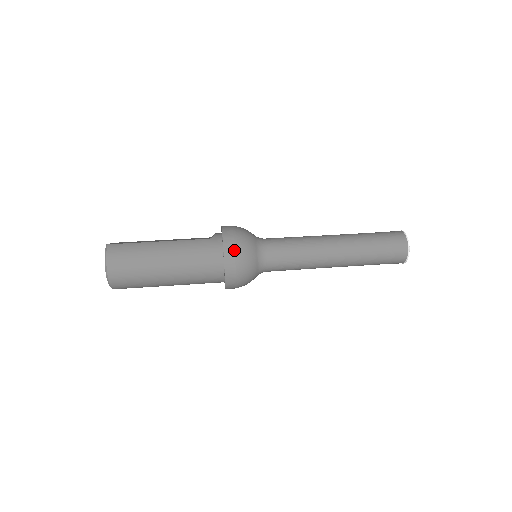
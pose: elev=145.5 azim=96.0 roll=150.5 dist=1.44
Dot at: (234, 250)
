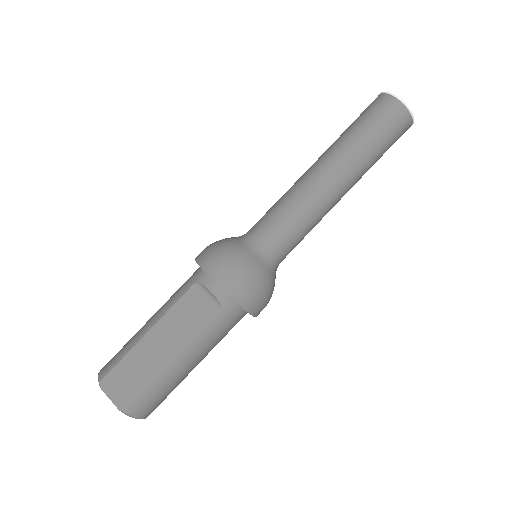
Dot at: (262, 305)
